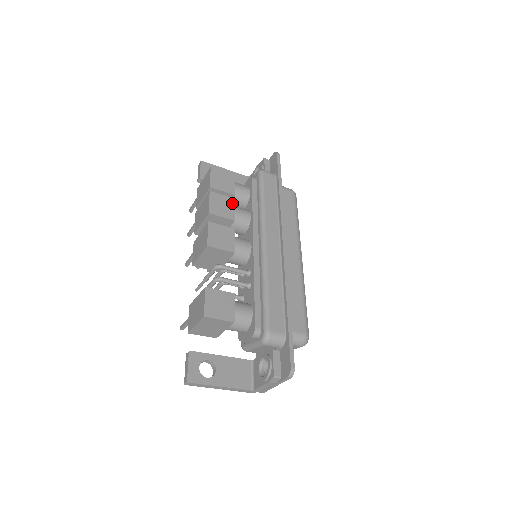
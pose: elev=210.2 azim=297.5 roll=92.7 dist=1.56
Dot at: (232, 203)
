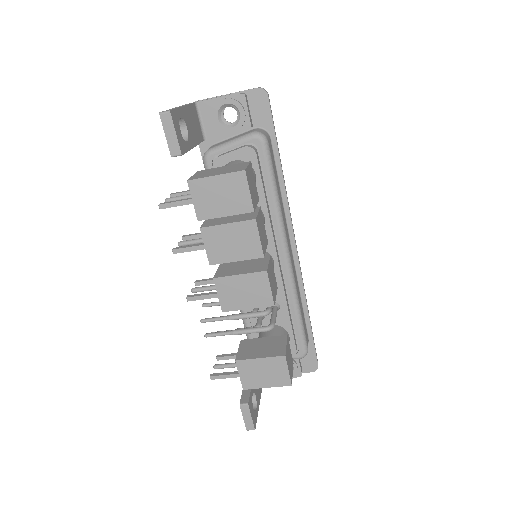
Dot at: (262, 217)
